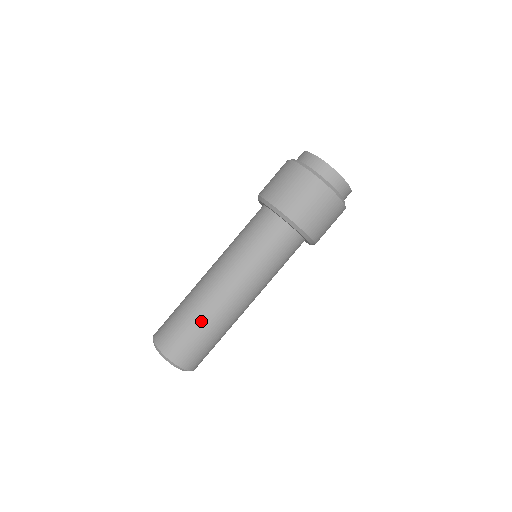
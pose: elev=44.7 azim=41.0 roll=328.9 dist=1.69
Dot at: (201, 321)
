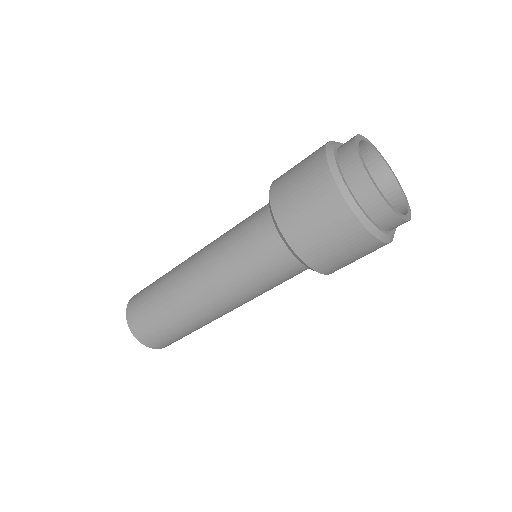
Dot at: (167, 311)
